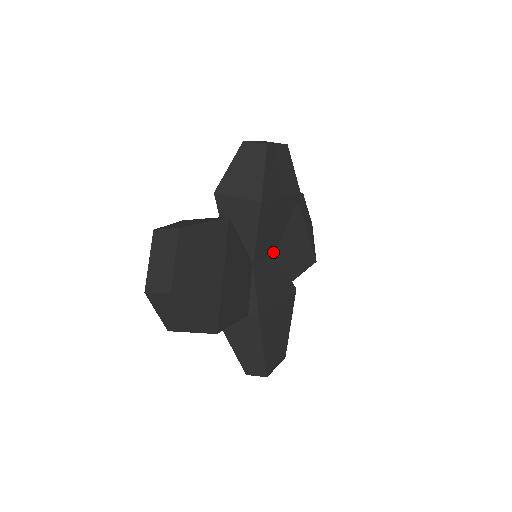
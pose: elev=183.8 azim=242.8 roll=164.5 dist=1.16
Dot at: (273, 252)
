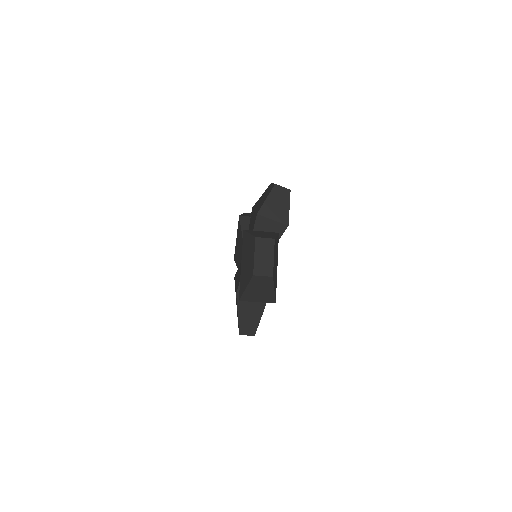
Dot at: occluded
